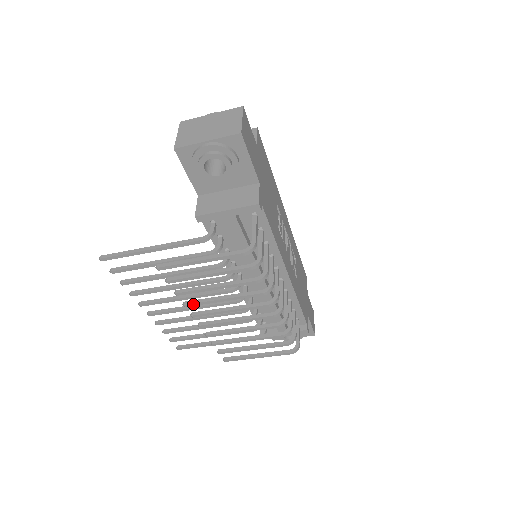
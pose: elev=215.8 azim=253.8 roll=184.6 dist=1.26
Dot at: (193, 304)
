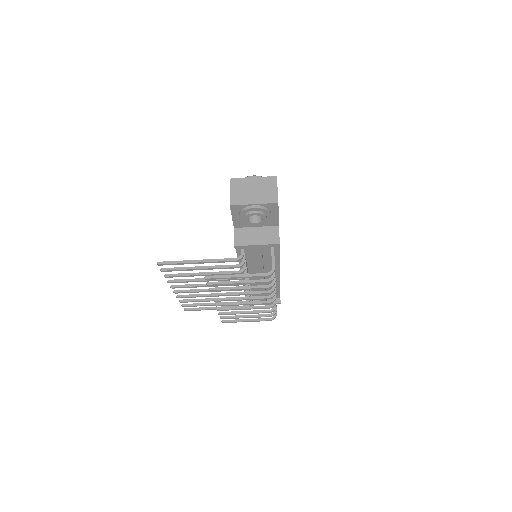
Dot at: occluded
